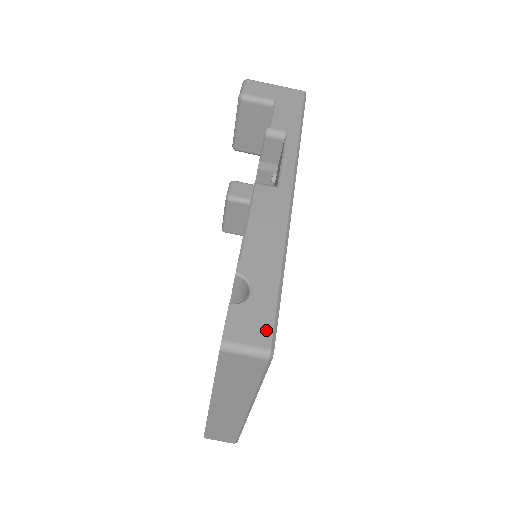
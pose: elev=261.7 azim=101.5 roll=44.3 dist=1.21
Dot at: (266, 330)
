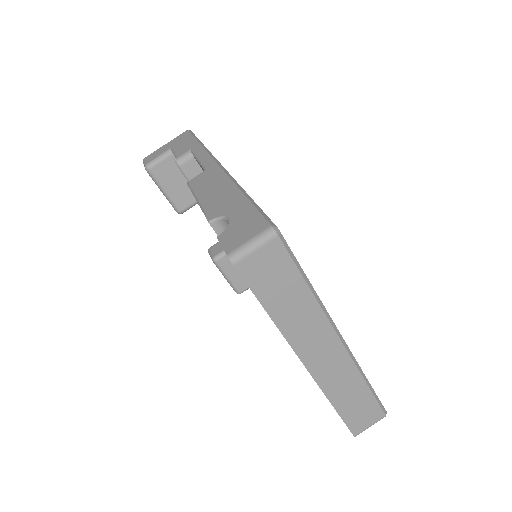
Dot at: (258, 222)
